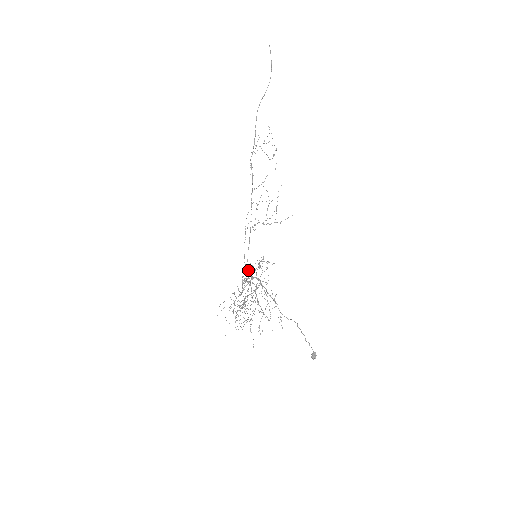
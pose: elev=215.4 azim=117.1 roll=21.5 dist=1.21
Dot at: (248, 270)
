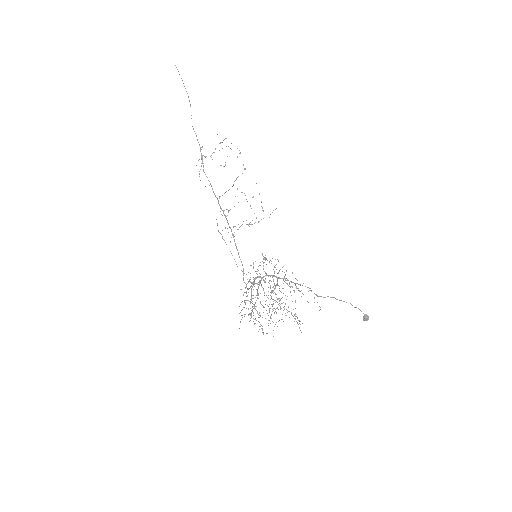
Dot at: occluded
